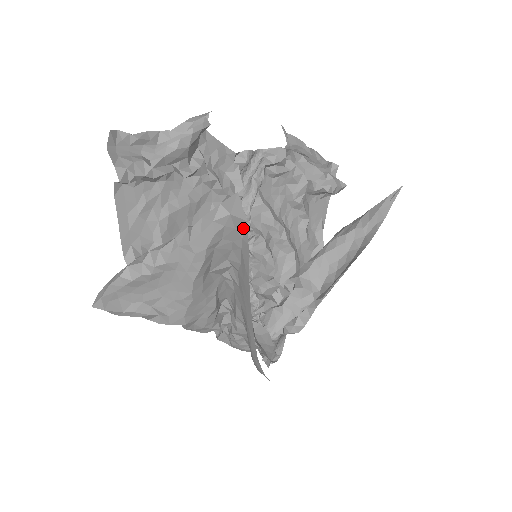
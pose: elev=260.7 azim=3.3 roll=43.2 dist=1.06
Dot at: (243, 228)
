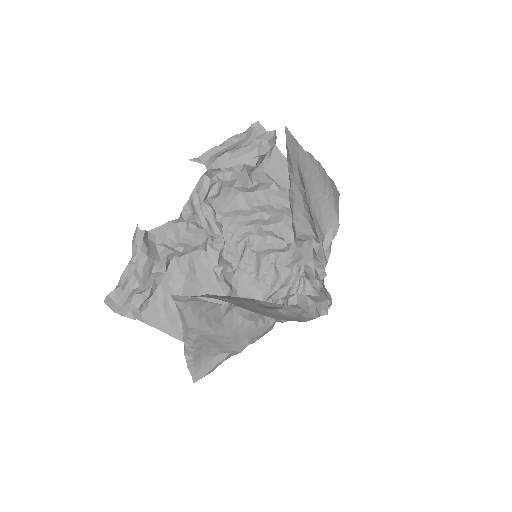
Dot at: (199, 299)
